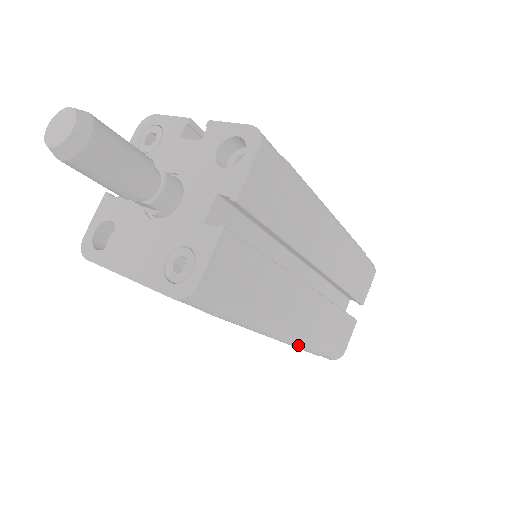
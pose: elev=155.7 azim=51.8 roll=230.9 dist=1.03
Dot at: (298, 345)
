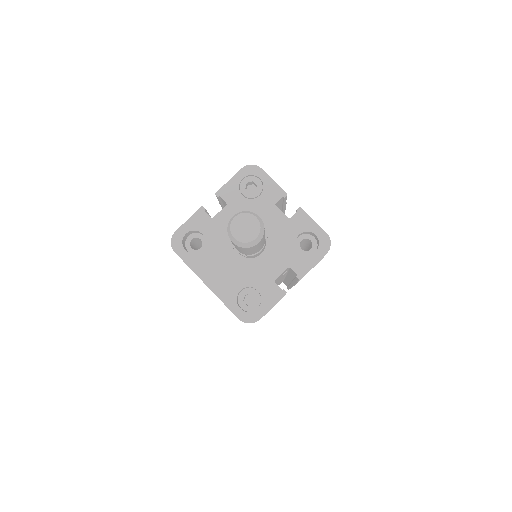
Dot at: occluded
